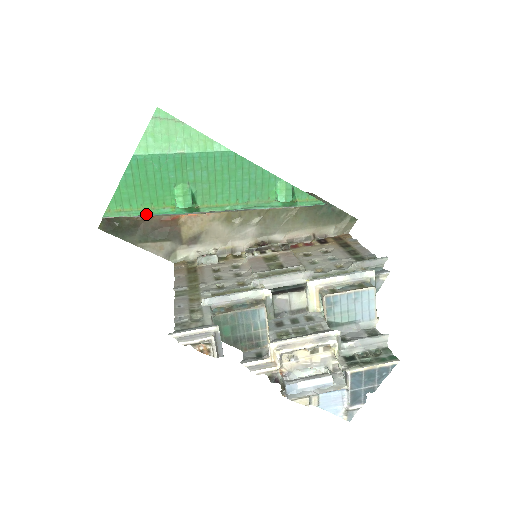
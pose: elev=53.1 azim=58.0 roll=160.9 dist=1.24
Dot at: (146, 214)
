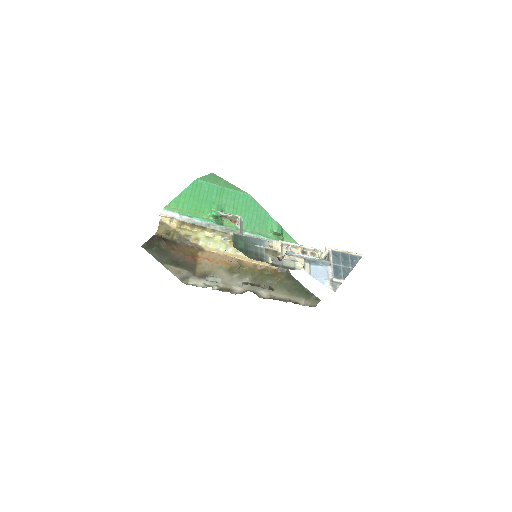
Dot at: (190, 216)
